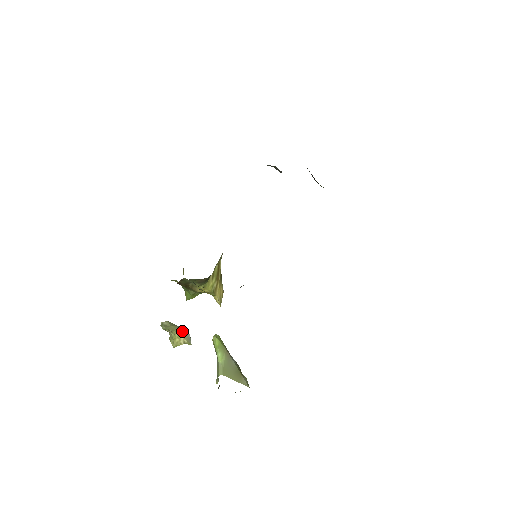
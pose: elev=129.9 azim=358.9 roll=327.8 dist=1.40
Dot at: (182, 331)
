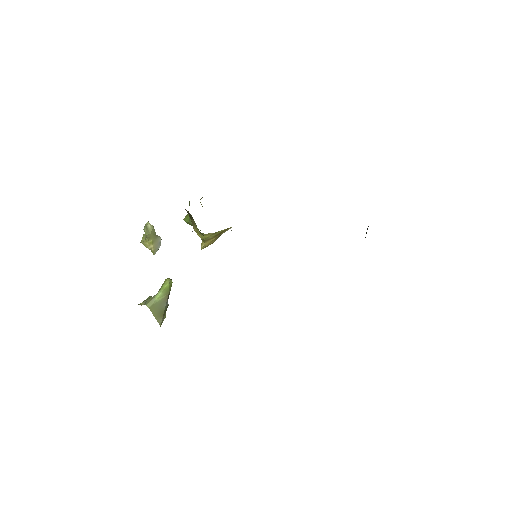
Dot at: (157, 241)
